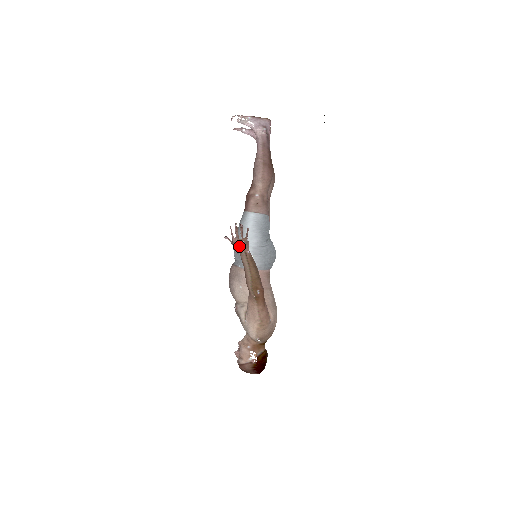
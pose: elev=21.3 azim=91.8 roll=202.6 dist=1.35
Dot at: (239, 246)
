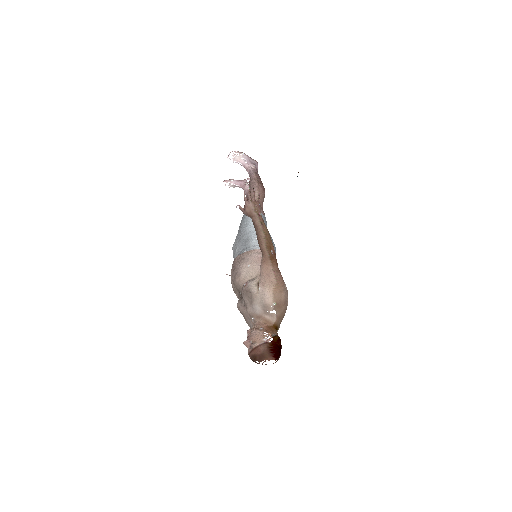
Dot at: (252, 208)
